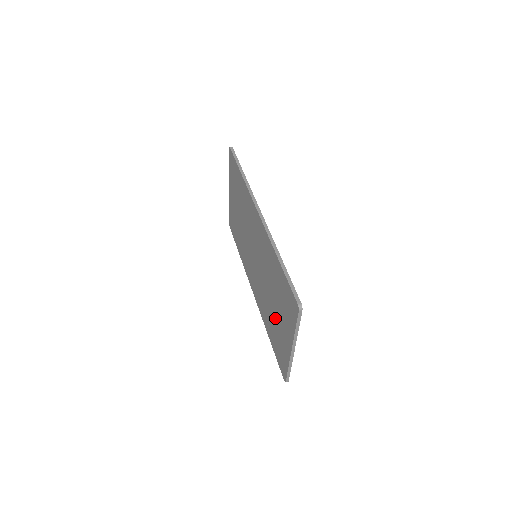
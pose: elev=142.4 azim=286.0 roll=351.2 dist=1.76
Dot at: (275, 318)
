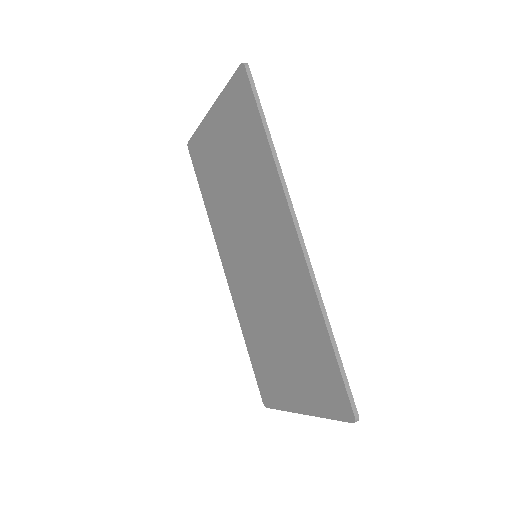
Dot at: (276, 354)
